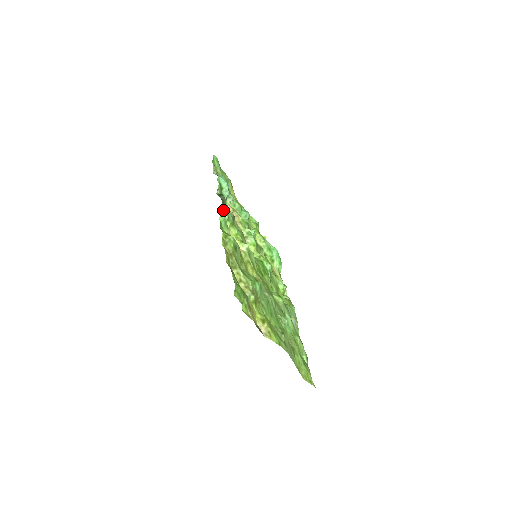
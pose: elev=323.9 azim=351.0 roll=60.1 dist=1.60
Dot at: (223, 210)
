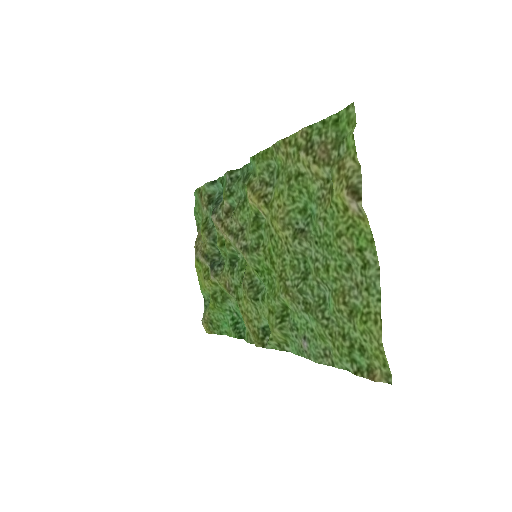
Dot at: (250, 162)
